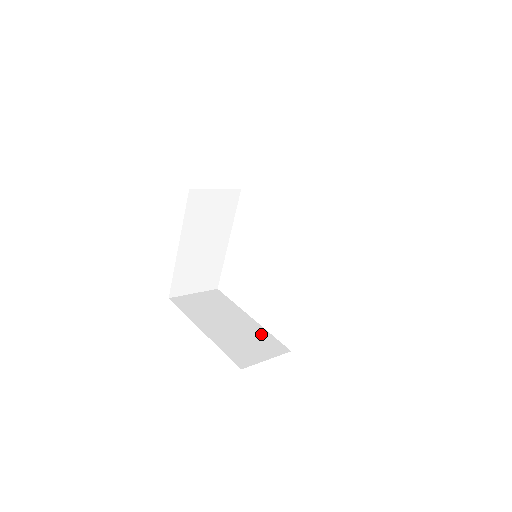
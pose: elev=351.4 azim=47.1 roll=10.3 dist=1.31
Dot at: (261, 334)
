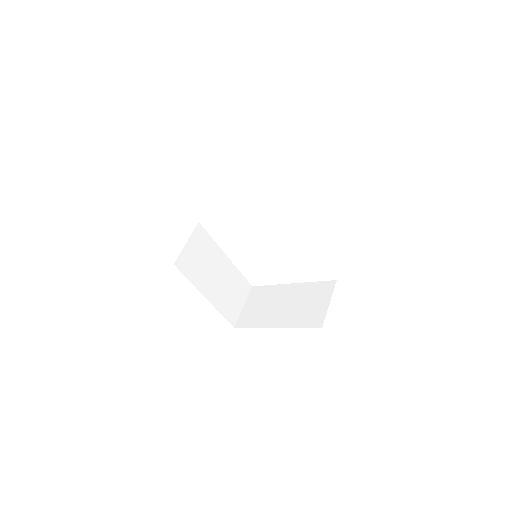
Dot at: (309, 289)
